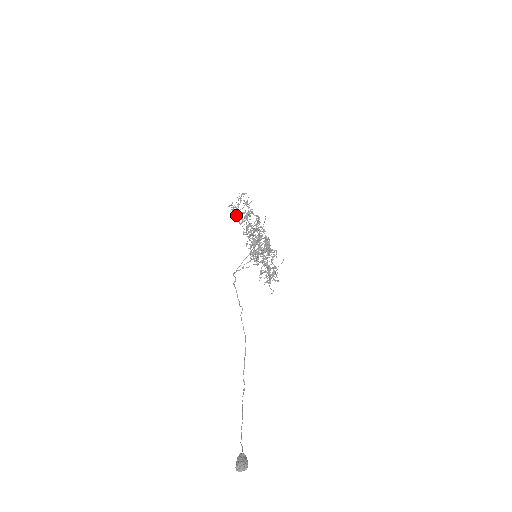
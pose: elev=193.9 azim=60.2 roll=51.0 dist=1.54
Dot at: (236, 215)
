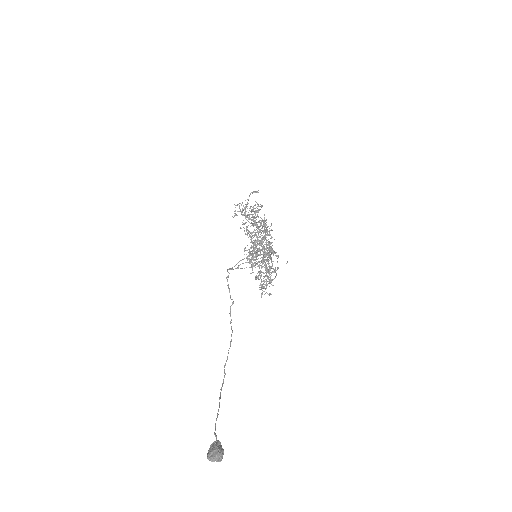
Dot at: (244, 208)
